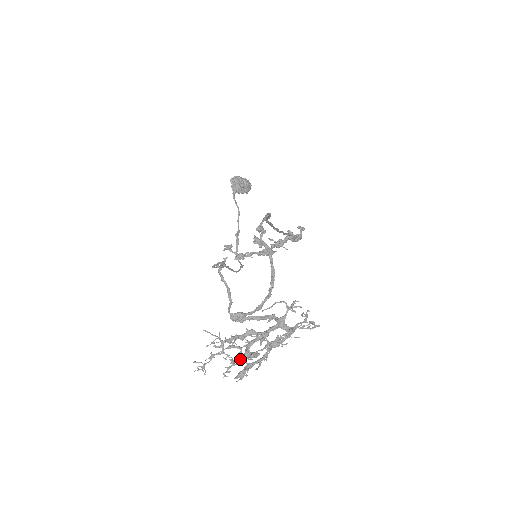
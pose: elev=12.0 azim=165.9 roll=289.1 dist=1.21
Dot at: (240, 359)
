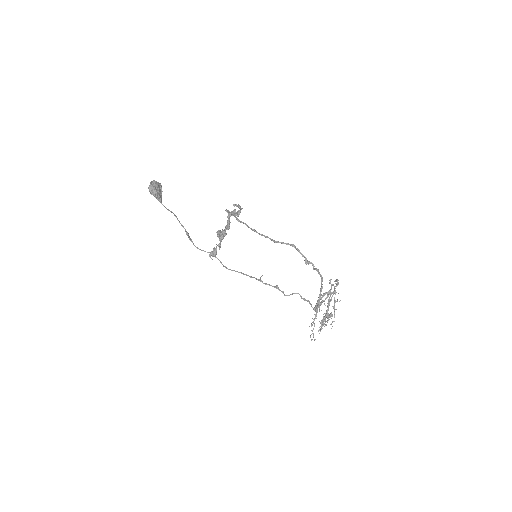
Dot at: occluded
